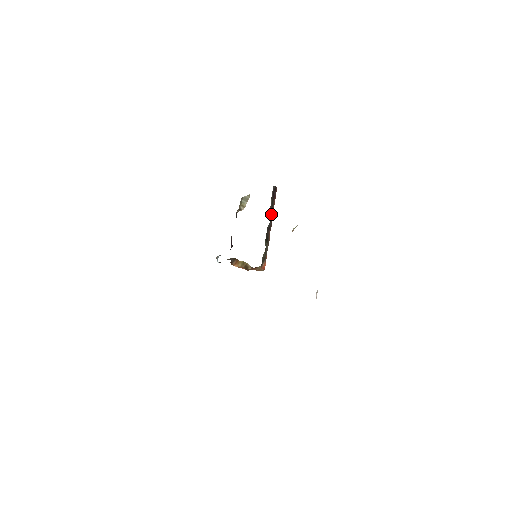
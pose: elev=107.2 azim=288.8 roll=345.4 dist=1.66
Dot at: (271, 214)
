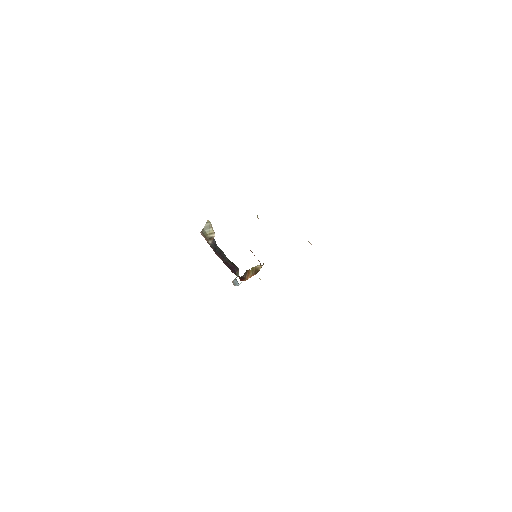
Dot at: occluded
